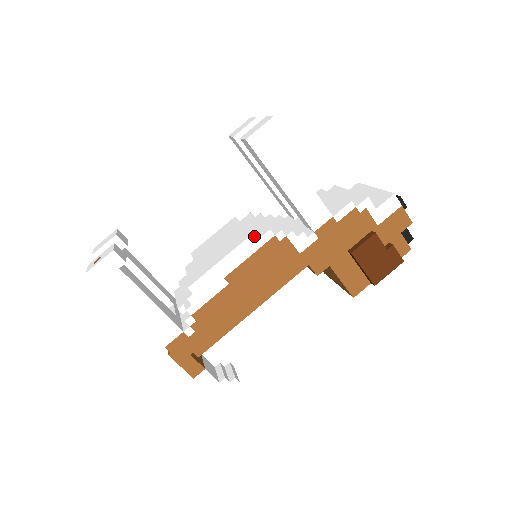
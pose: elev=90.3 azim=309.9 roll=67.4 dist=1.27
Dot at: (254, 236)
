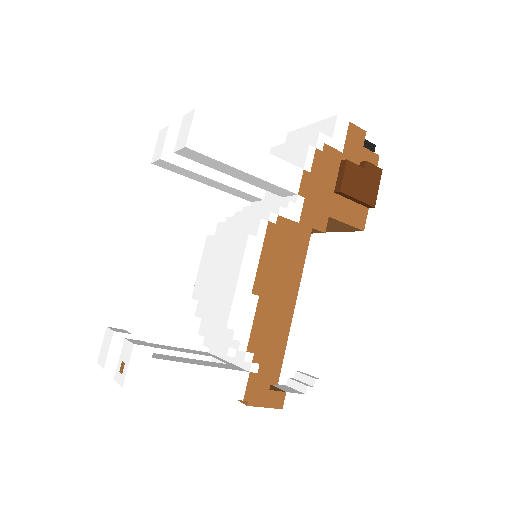
Dot at: occluded
